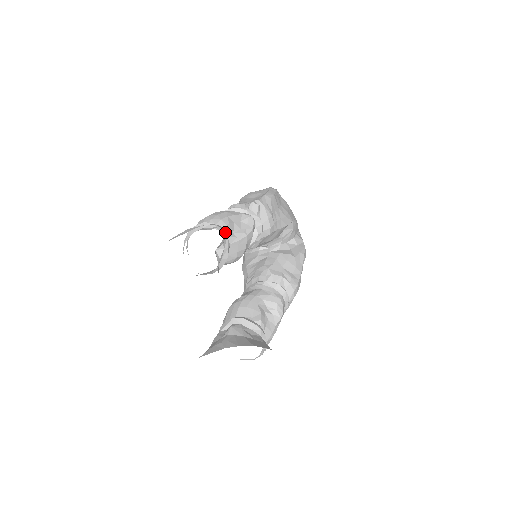
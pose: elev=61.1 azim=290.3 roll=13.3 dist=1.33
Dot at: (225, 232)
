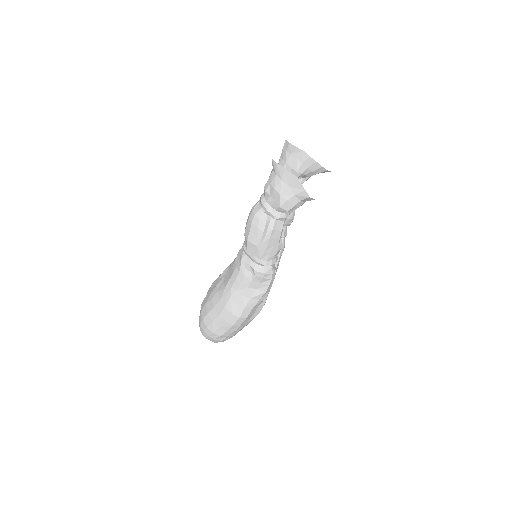
Dot at: occluded
